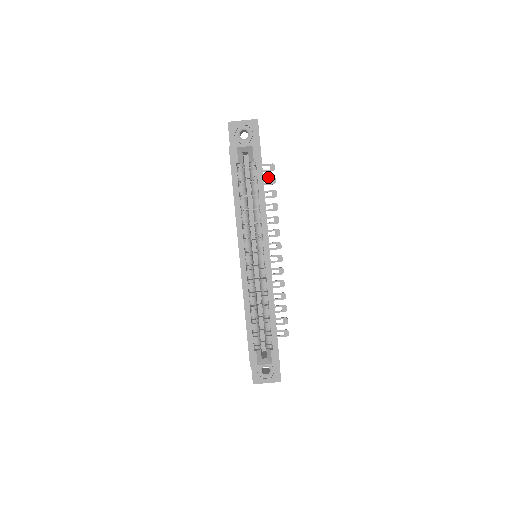
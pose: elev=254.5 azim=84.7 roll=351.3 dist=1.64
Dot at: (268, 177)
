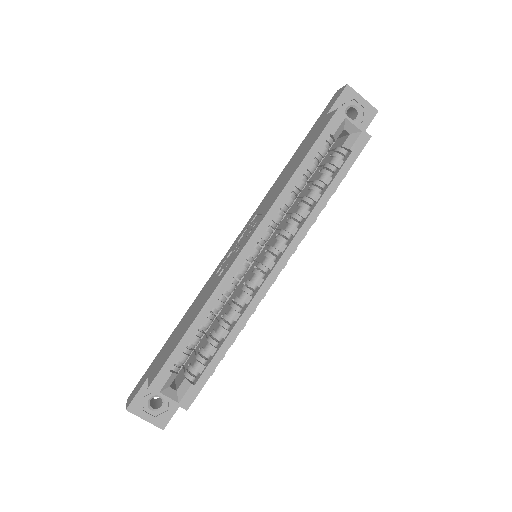
Dot at: occluded
